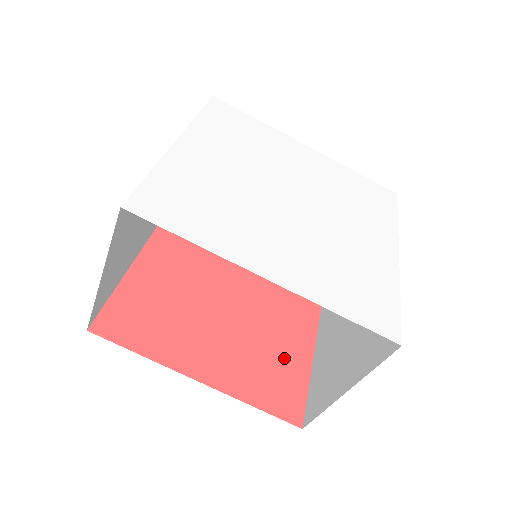
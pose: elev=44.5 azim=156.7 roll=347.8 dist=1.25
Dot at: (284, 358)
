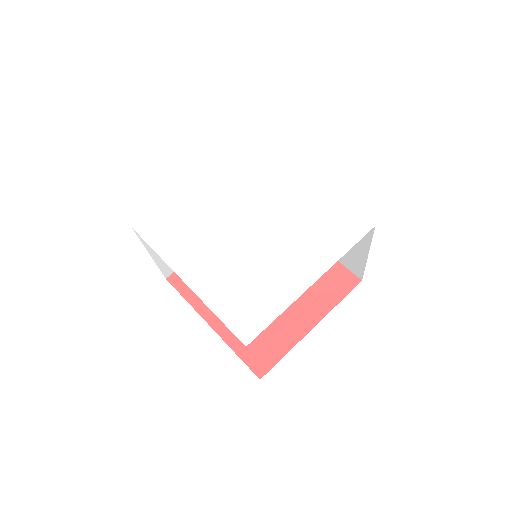
Dot at: (278, 330)
